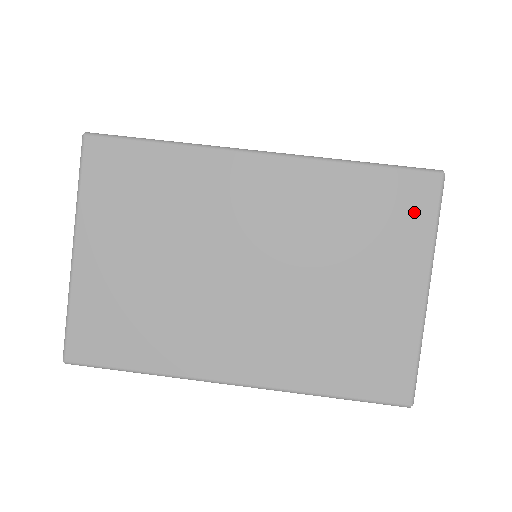
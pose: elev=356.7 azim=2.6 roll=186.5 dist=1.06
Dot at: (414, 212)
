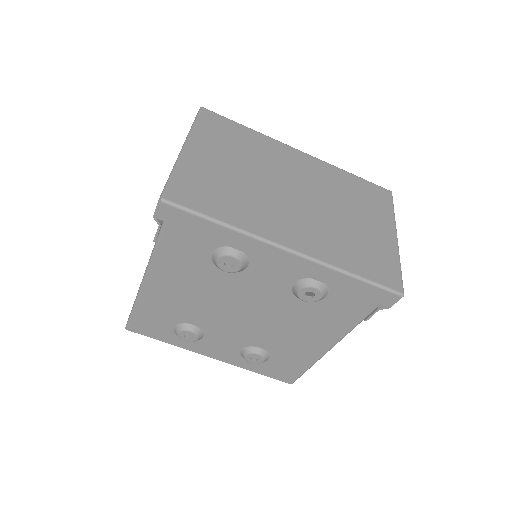
Dot at: (382, 201)
